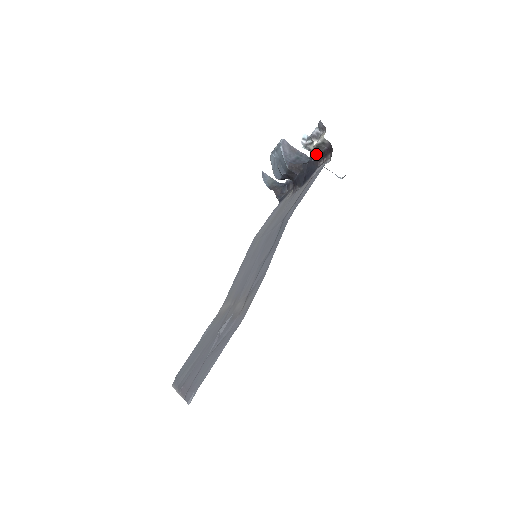
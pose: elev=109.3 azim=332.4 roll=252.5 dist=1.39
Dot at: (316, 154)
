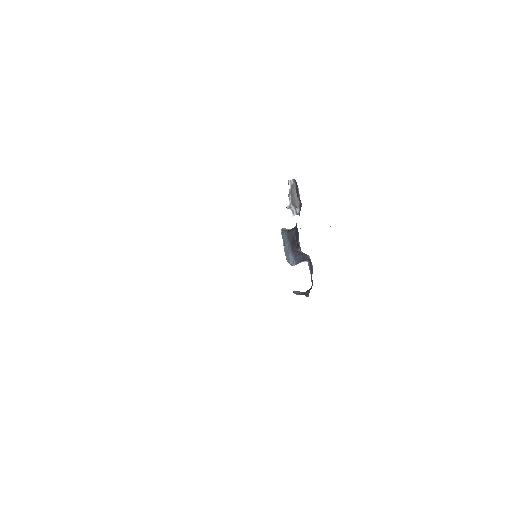
Dot at: (298, 206)
